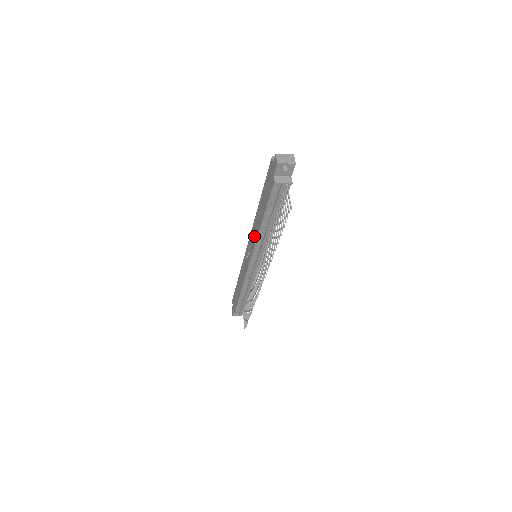
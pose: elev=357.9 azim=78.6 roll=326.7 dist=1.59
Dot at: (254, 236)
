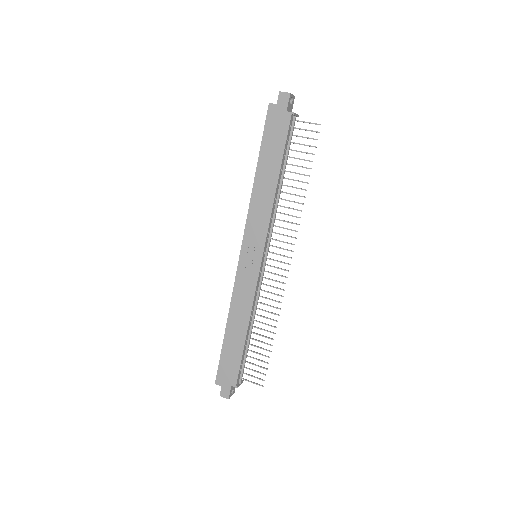
Dot at: (261, 216)
